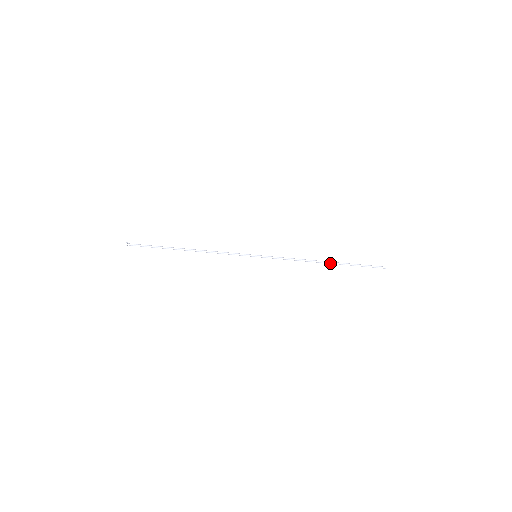
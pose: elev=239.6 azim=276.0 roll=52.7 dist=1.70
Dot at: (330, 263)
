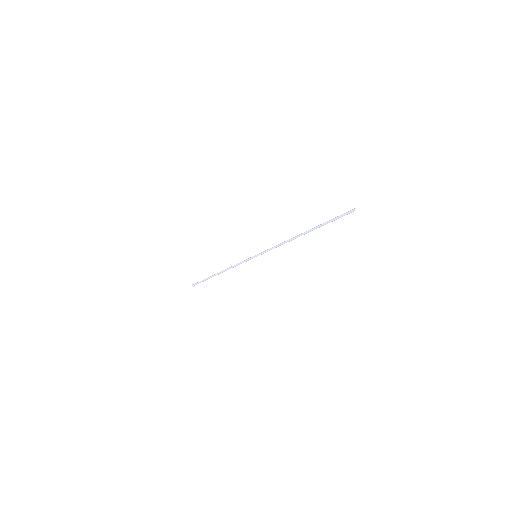
Dot at: (306, 233)
